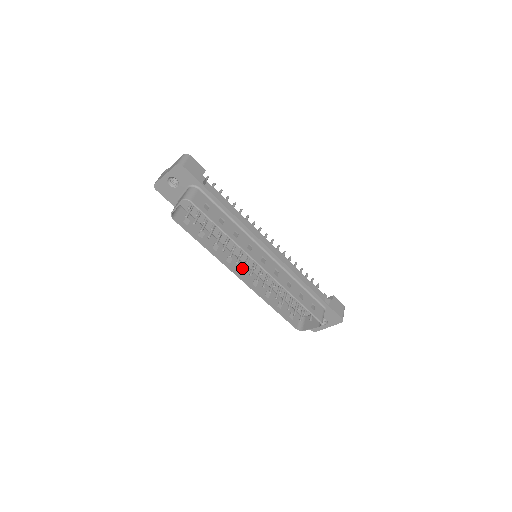
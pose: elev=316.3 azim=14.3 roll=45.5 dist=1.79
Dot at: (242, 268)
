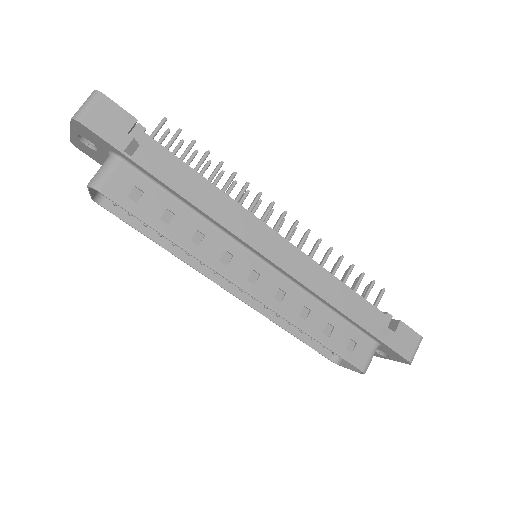
Dot at: occluded
